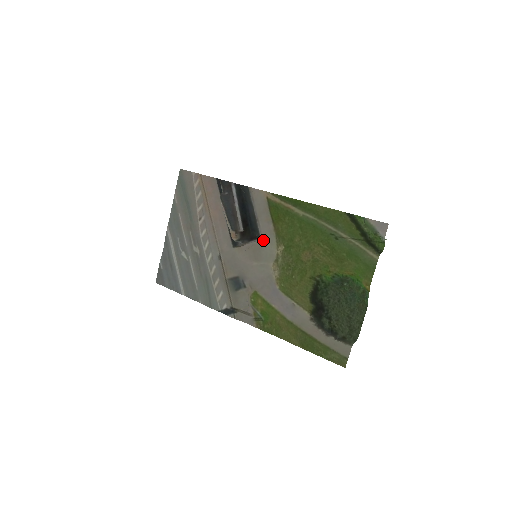
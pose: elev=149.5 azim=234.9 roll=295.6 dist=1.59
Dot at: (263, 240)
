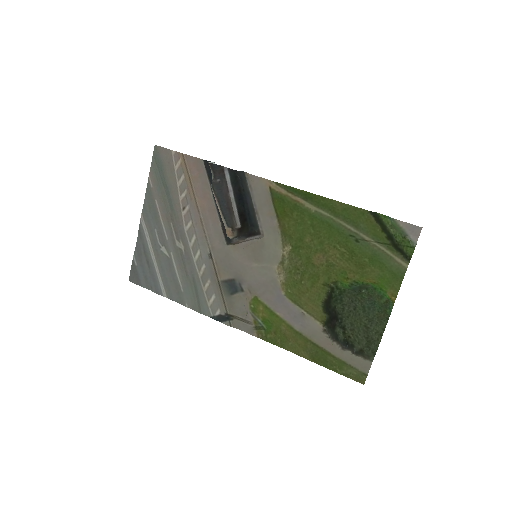
Dot at: (265, 238)
